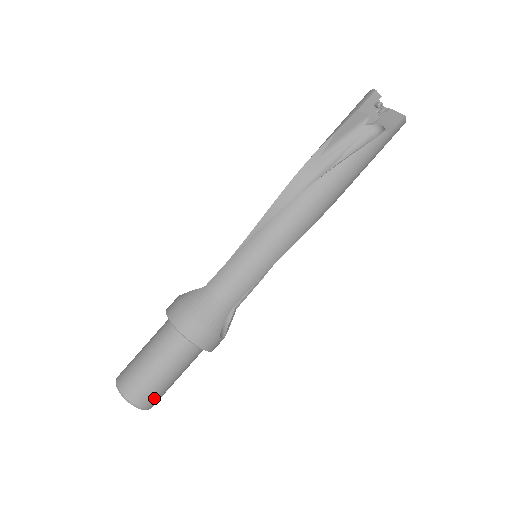
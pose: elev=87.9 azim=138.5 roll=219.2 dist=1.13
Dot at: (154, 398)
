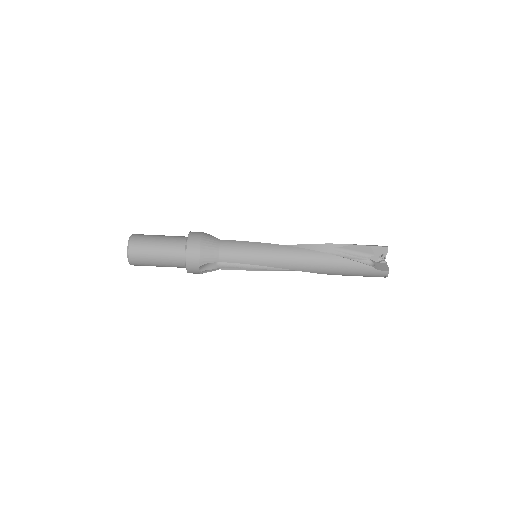
Dot at: (139, 259)
